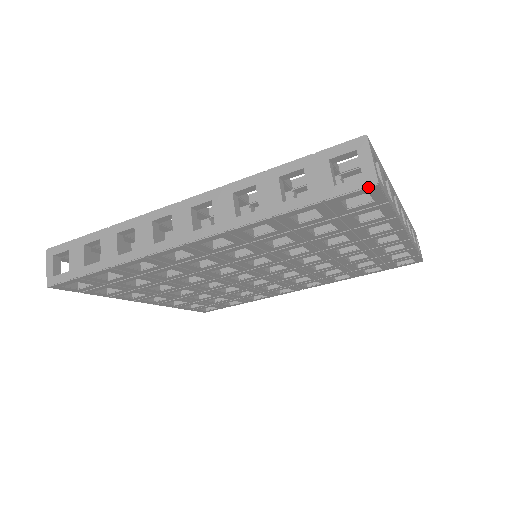
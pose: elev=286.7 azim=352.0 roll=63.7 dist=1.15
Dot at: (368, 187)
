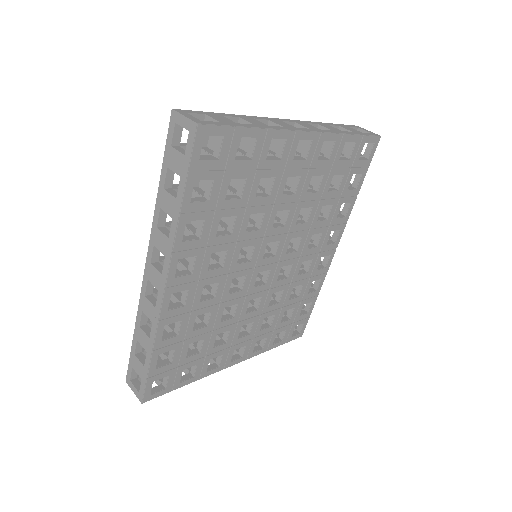
Dot at: (196, 133)
